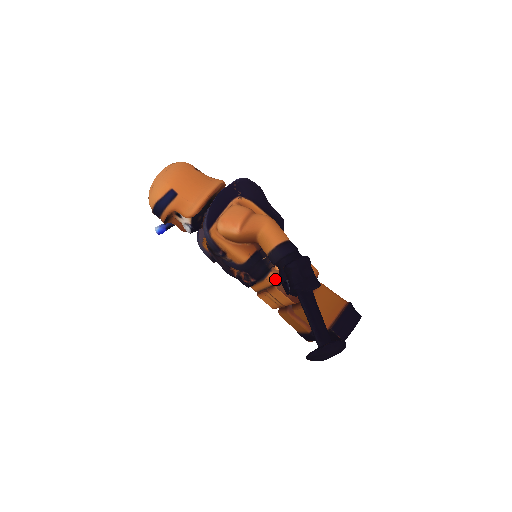
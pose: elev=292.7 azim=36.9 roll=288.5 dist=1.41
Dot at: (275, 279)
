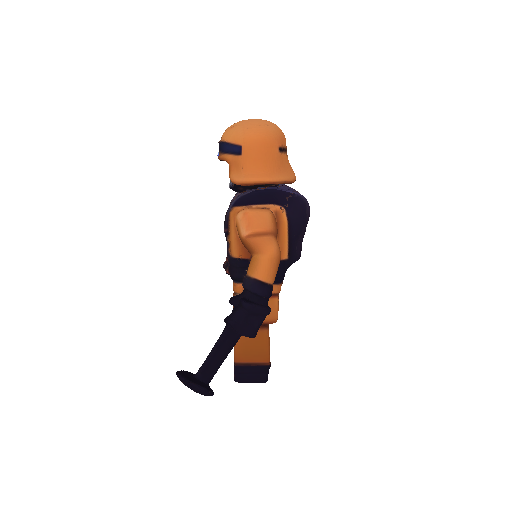
Dot at: (239, 291)
